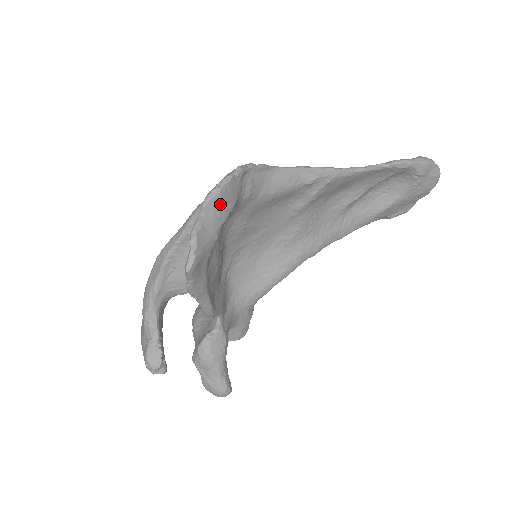
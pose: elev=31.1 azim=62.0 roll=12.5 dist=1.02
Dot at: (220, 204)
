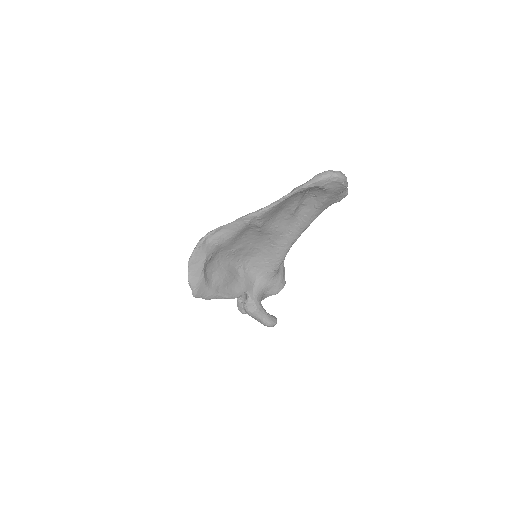
Dot at: (196, 264)
